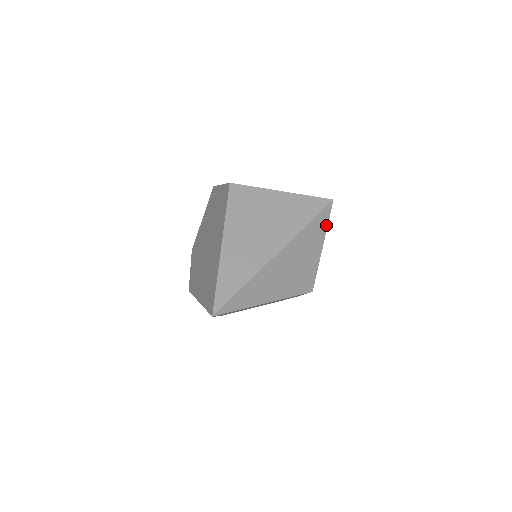
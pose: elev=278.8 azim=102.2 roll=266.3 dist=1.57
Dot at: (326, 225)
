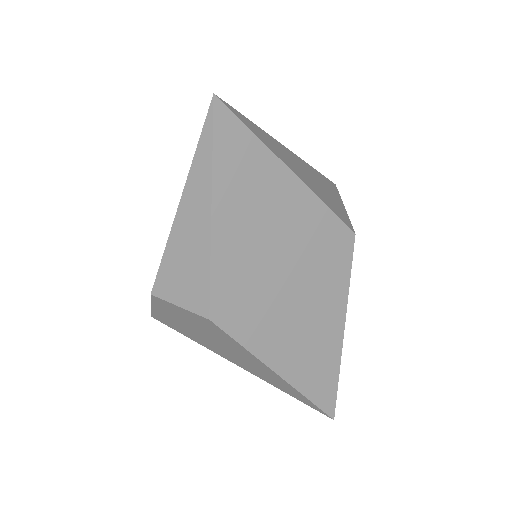
Dot at: (338, 194)
